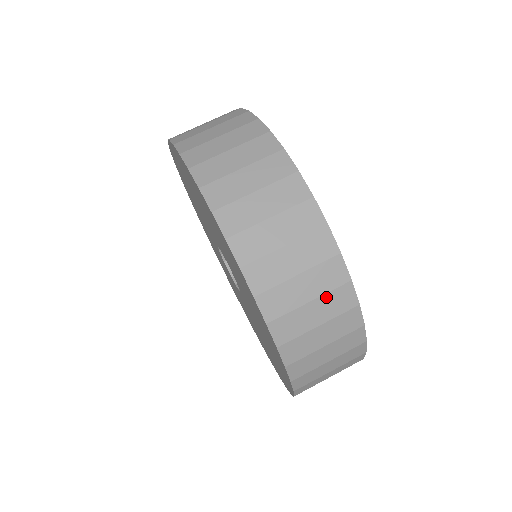
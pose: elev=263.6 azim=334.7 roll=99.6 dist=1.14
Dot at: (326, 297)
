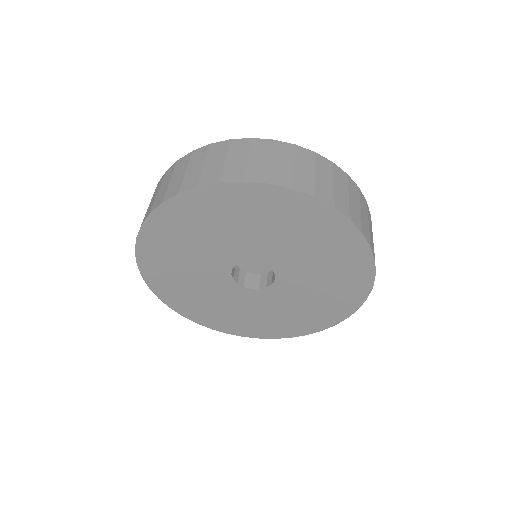
Dot at: (317, 167)
